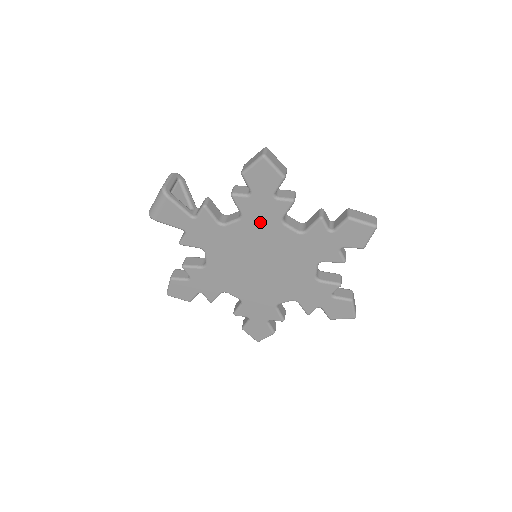
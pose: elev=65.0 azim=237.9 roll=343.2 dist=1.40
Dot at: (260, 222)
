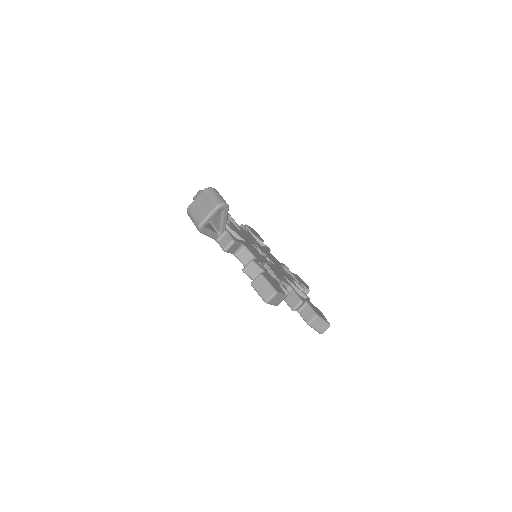
Dot at: occluded
